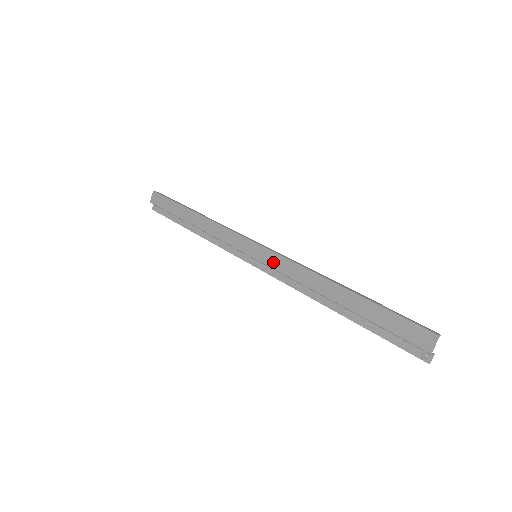
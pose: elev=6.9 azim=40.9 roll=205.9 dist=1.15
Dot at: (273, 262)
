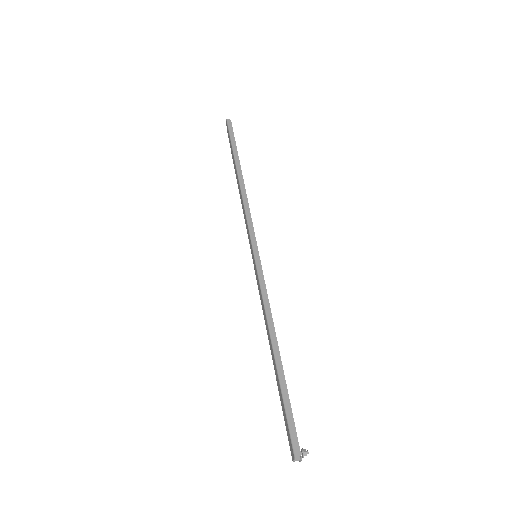
Dot at: (256, 277)
